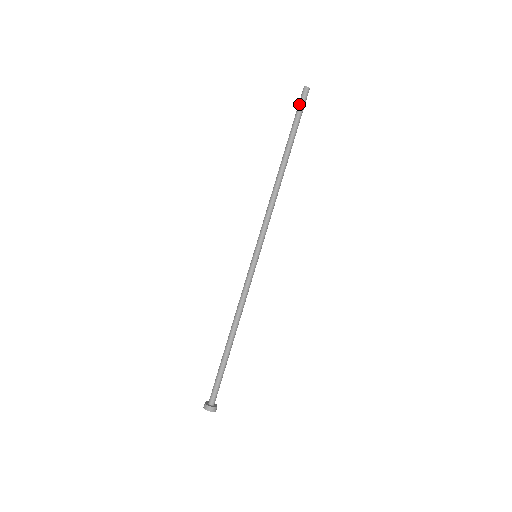
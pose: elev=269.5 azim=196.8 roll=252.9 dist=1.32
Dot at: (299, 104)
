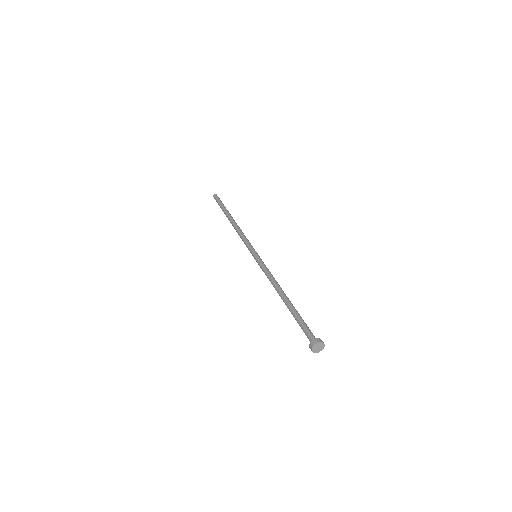
Dot at: (217, 199)
